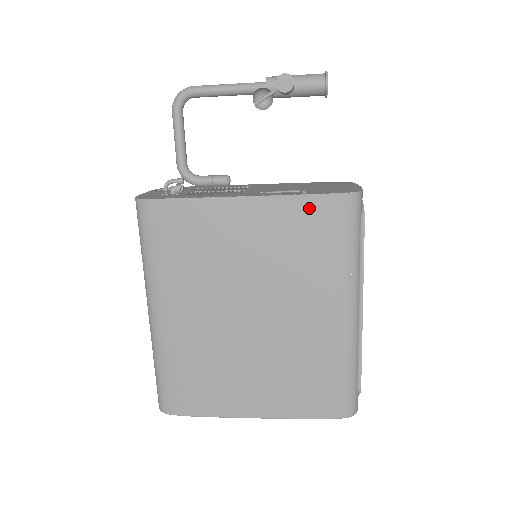
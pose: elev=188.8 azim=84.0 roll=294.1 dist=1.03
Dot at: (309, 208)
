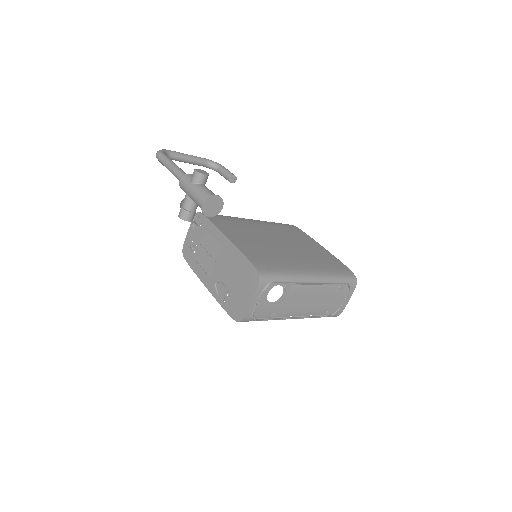
Dot at: occluded
